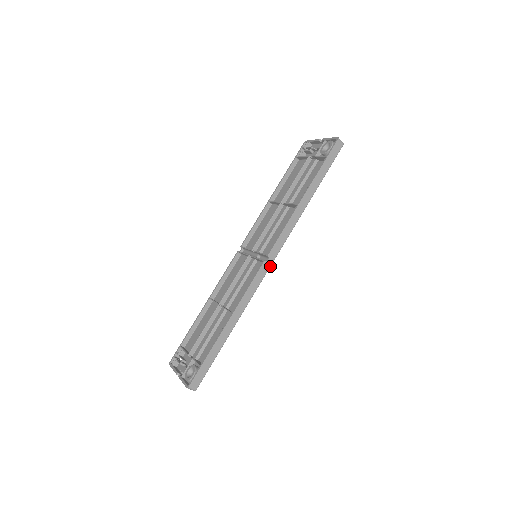
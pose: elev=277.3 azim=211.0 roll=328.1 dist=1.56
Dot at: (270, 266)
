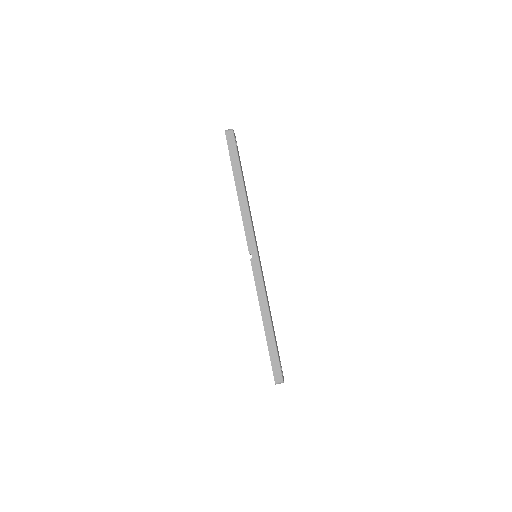
Dot at: (258, 259)
